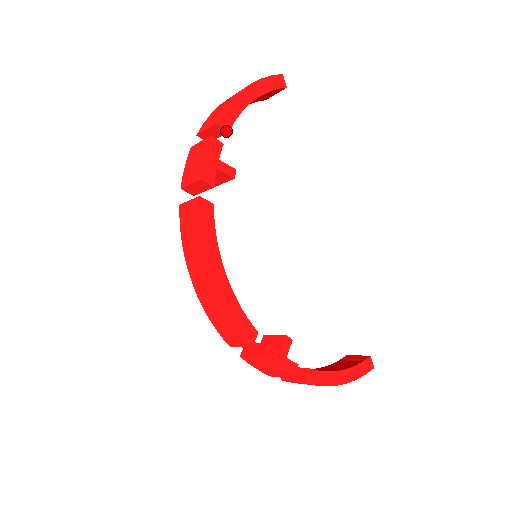
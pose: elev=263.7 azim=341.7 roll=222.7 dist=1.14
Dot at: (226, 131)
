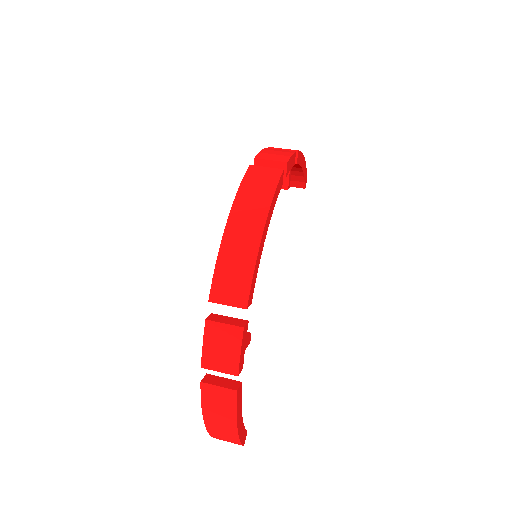
Dot at: (295, 162)
